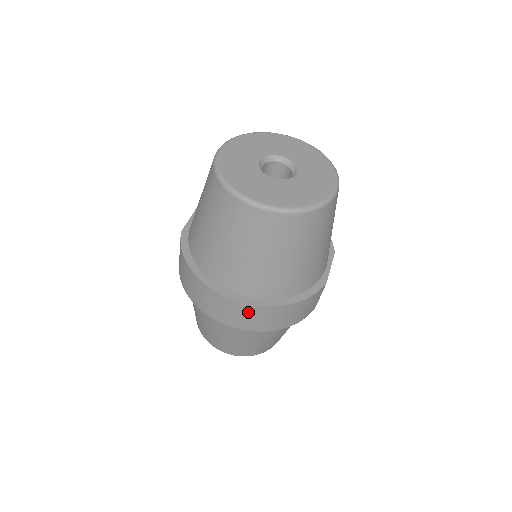
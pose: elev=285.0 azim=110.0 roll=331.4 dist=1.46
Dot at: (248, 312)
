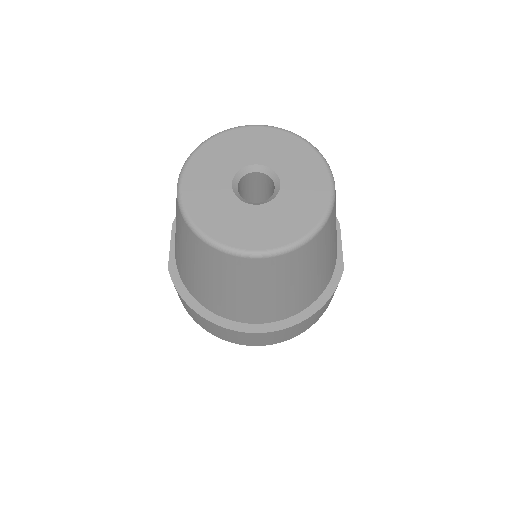
Dot at: (274, 335)
